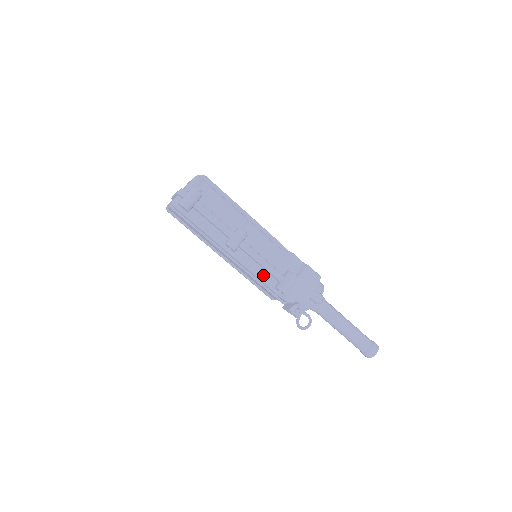
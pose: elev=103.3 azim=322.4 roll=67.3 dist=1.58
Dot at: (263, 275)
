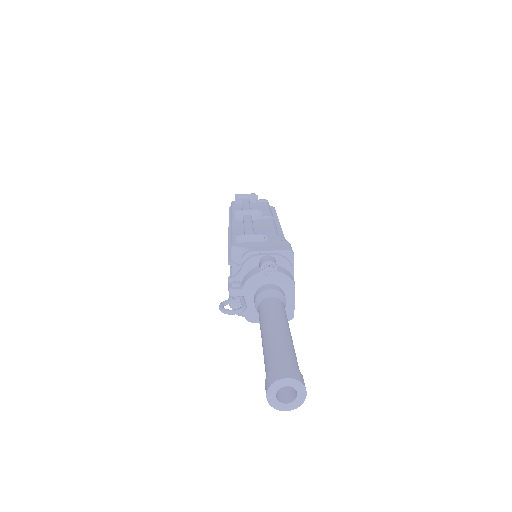
Dot at: occluded
